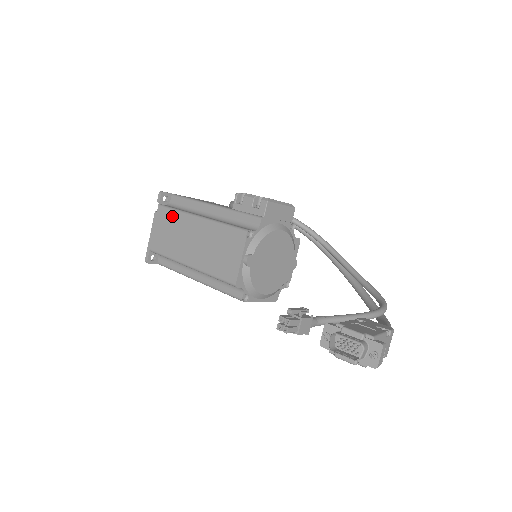
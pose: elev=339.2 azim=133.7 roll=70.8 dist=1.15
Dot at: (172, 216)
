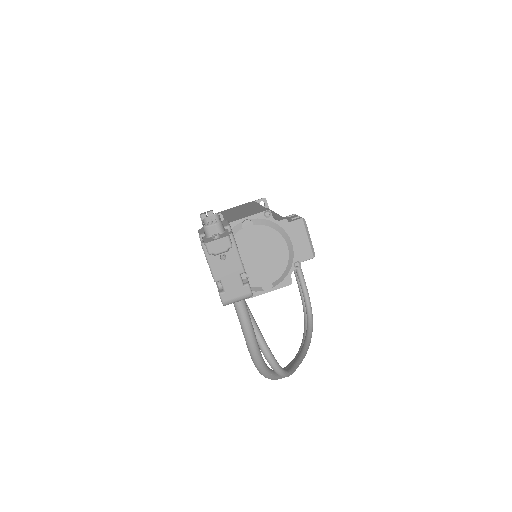
Dot at: (251, 204)
